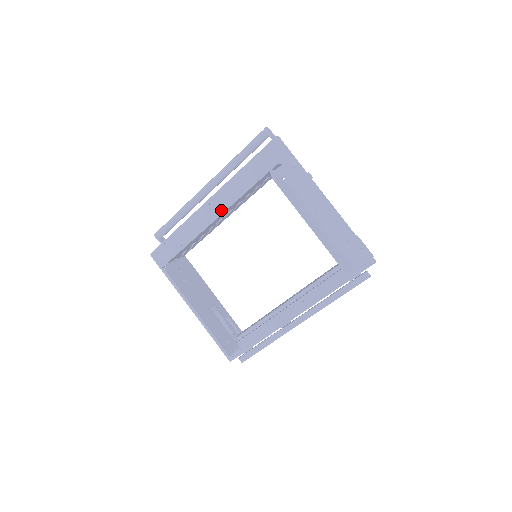
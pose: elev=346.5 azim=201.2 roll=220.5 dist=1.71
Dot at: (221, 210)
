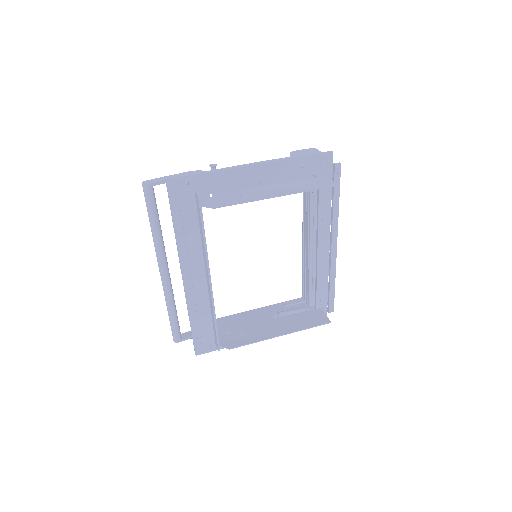
Dot at: (200, 270)
